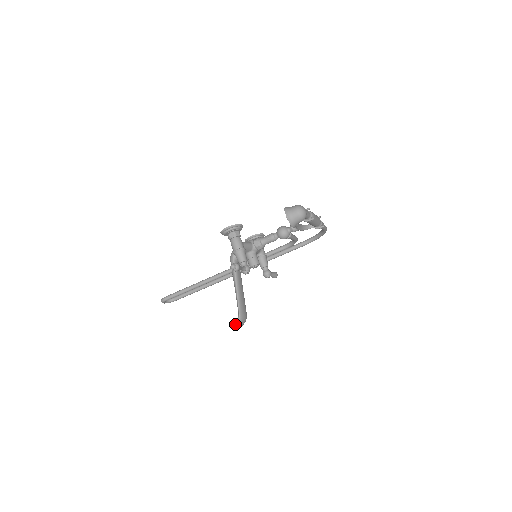
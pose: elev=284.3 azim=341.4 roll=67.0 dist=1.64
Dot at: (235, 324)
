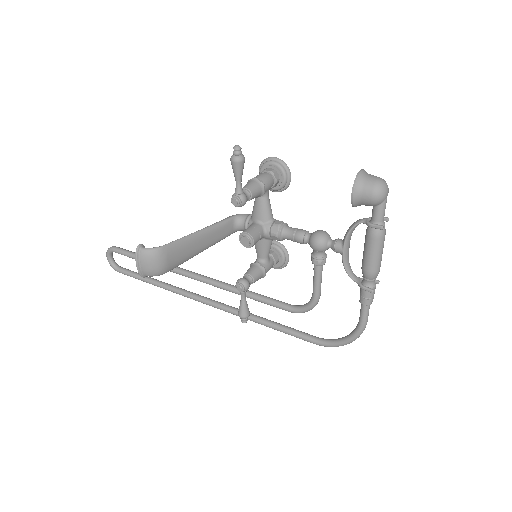
Dot at: (144, 248)
